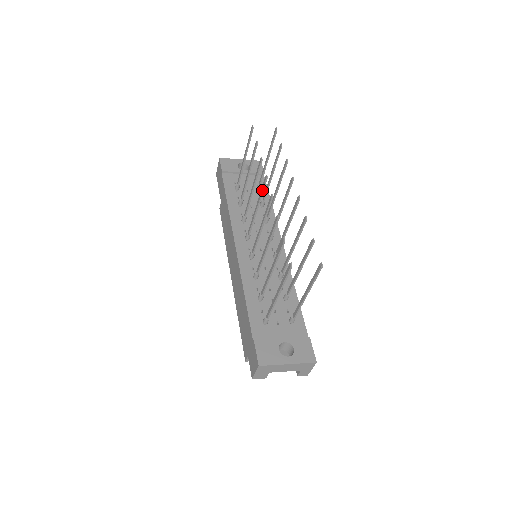
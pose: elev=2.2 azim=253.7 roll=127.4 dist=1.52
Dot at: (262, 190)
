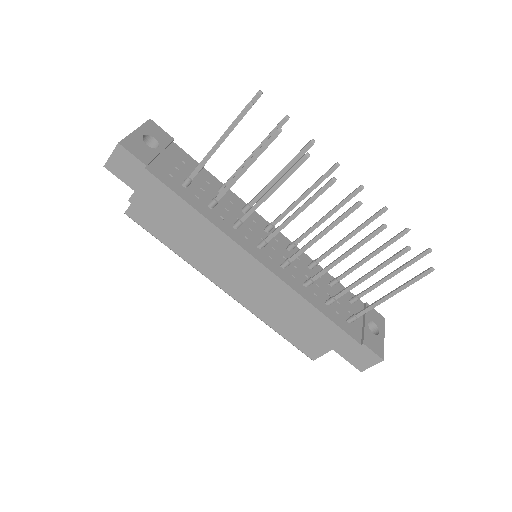
Dot at: occluded
